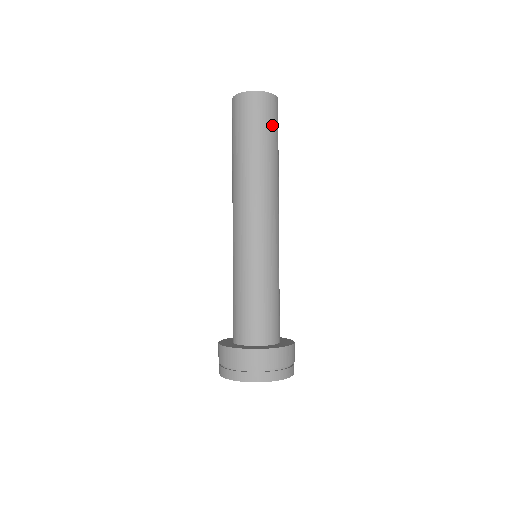
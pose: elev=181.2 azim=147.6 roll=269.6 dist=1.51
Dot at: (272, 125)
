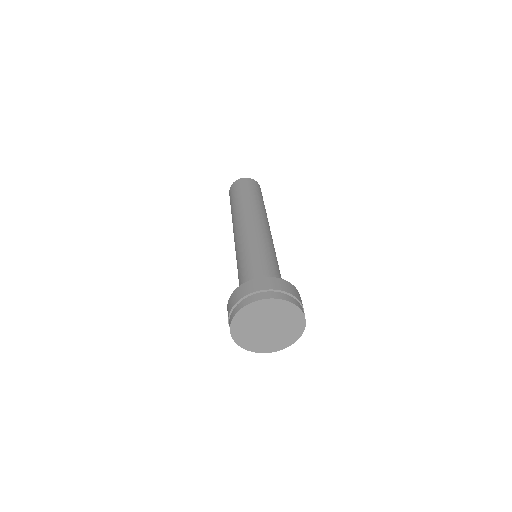
Dot at: (245, 188)
